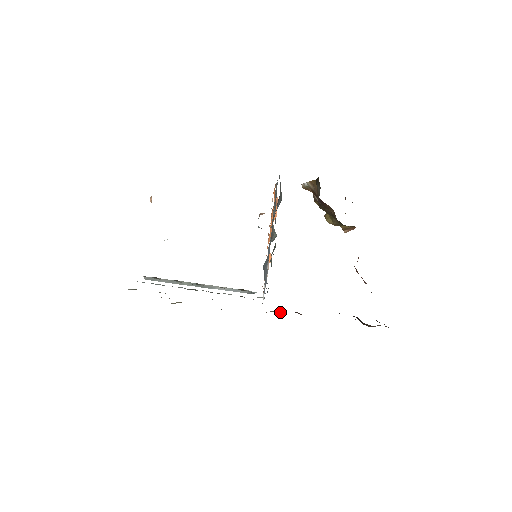
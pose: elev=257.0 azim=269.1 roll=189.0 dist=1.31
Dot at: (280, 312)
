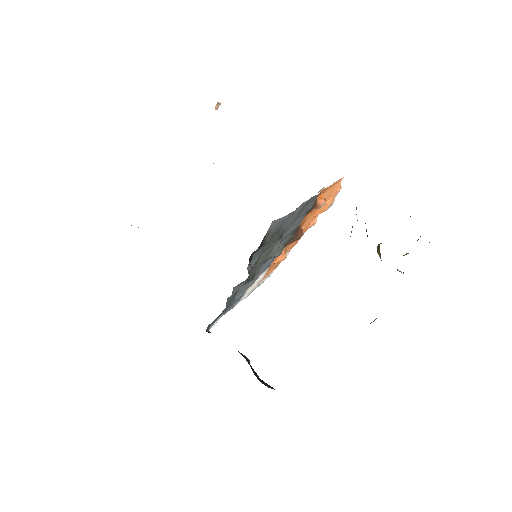
Dot at: occluded
